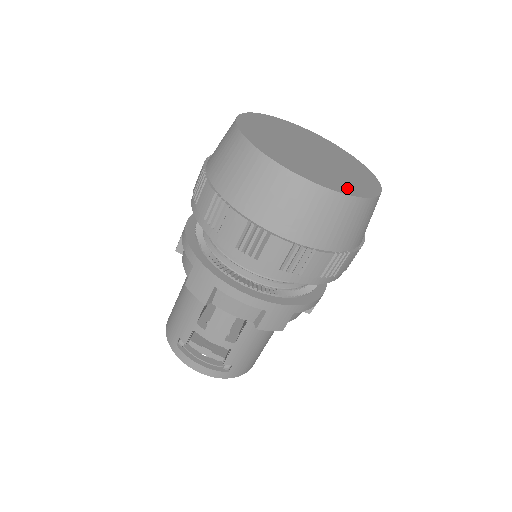
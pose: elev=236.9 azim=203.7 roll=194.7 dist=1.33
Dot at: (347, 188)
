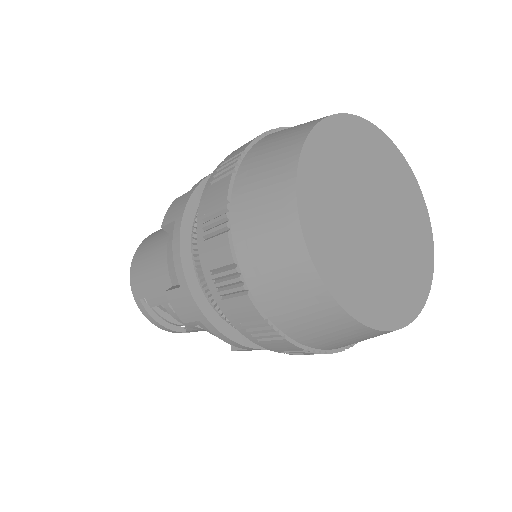
Dot at: (396, 310)
